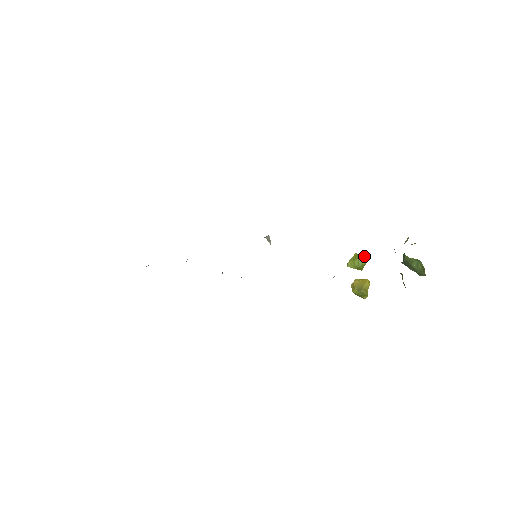
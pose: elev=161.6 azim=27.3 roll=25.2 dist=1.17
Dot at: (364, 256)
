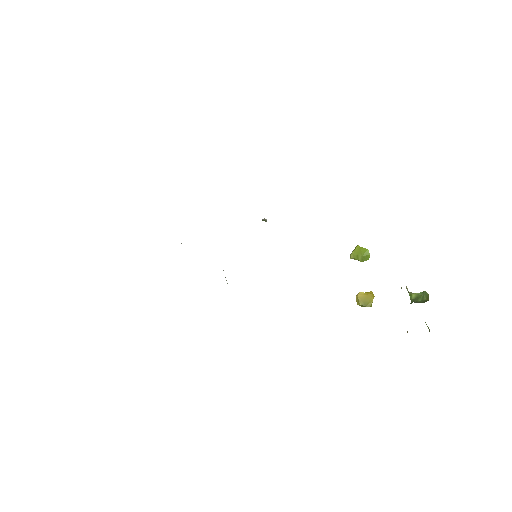
Dot at: (368, 253)
